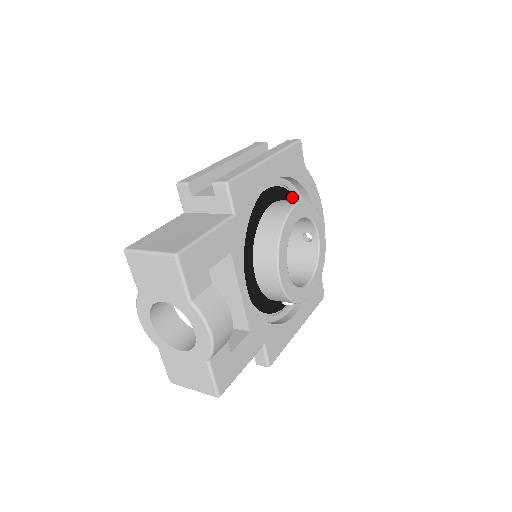
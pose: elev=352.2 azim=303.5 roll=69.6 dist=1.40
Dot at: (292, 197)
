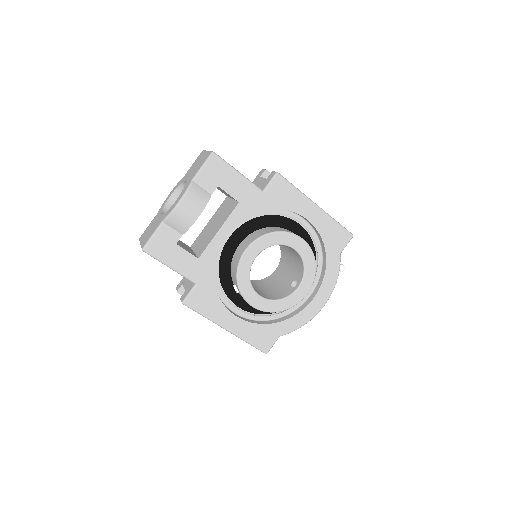
Dot at: occluded
